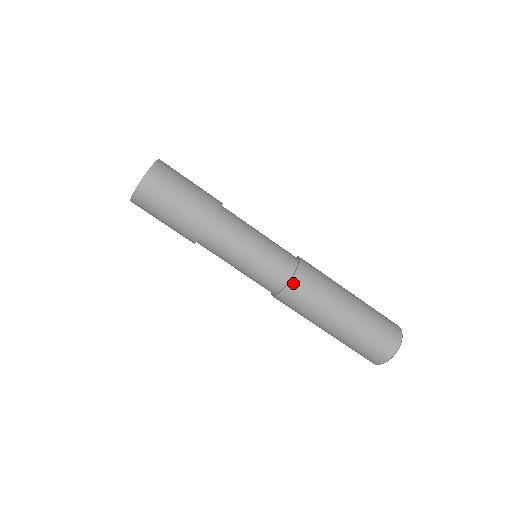
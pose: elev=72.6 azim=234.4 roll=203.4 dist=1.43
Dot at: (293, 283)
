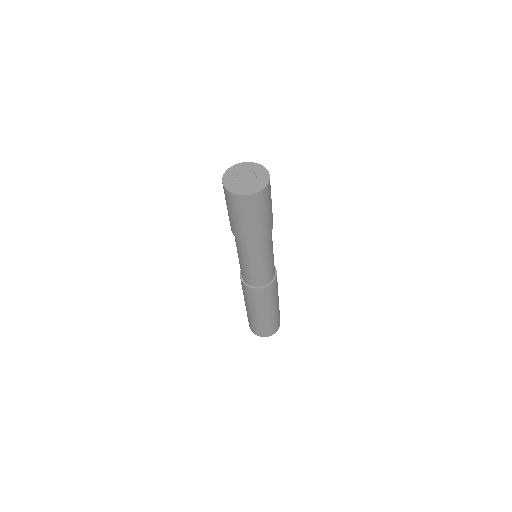
Dot at: (260, 290)
